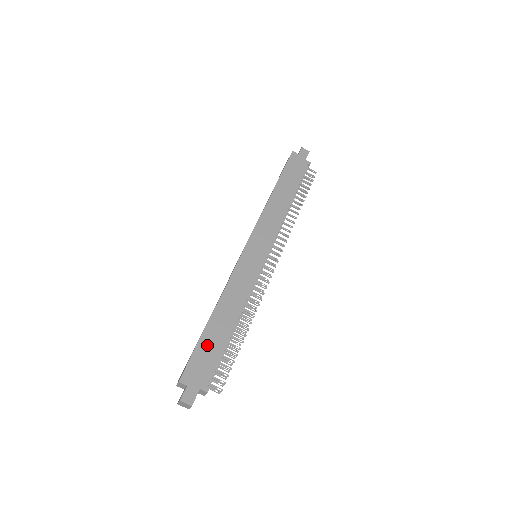
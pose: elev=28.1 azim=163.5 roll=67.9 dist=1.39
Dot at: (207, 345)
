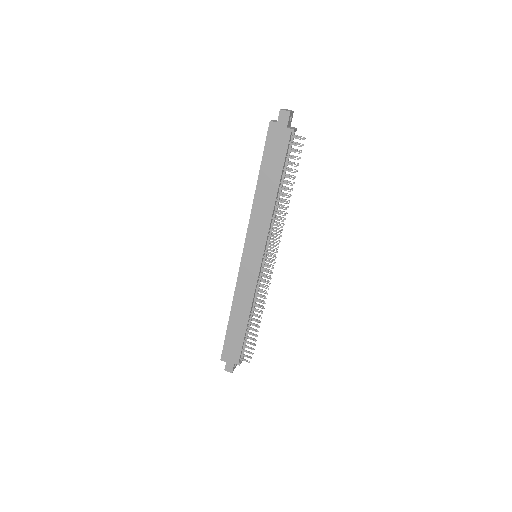
Dot at: (232, 337)
